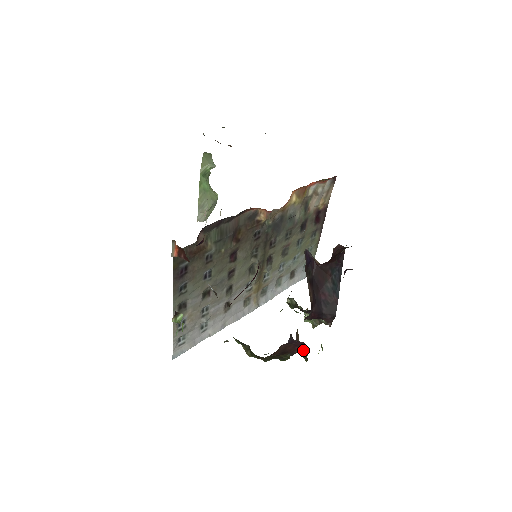
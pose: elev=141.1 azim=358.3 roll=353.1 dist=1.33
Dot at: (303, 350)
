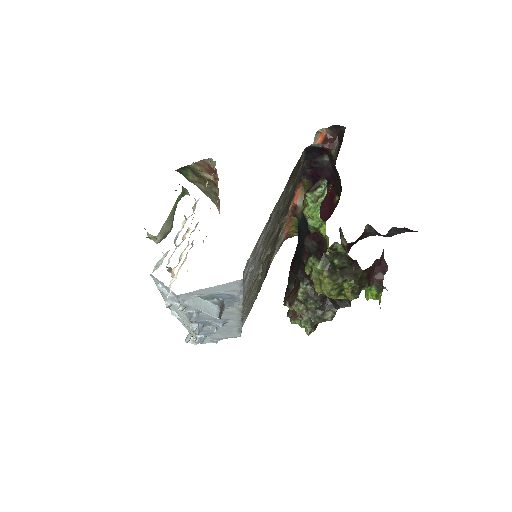
Dot at: (384, 274)
